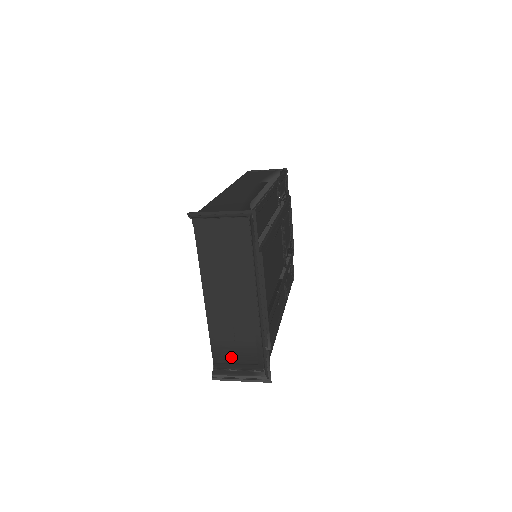
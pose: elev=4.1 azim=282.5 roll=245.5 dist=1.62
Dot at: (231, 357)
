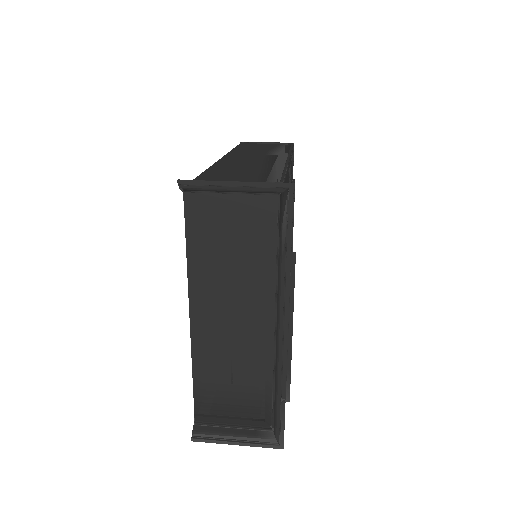
Dot at: (223, 407)
